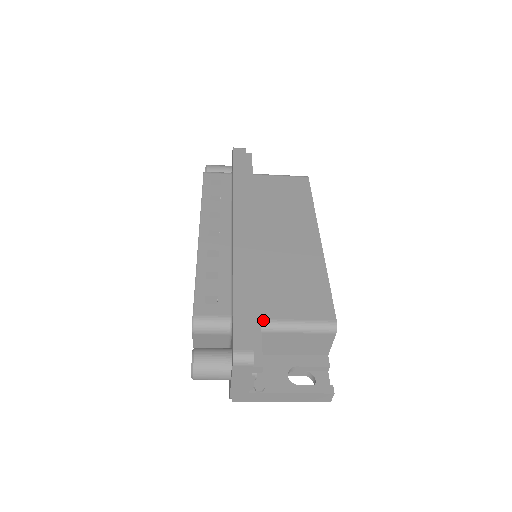
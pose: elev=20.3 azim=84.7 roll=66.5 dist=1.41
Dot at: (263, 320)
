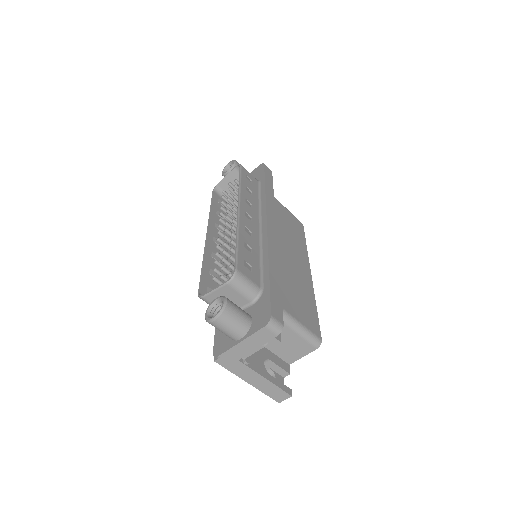
Dot at: occluded
